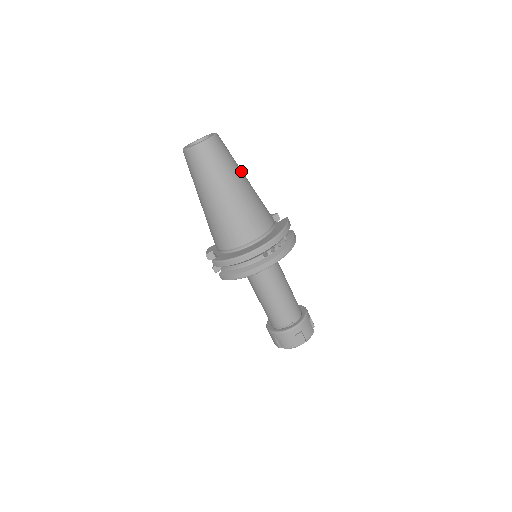
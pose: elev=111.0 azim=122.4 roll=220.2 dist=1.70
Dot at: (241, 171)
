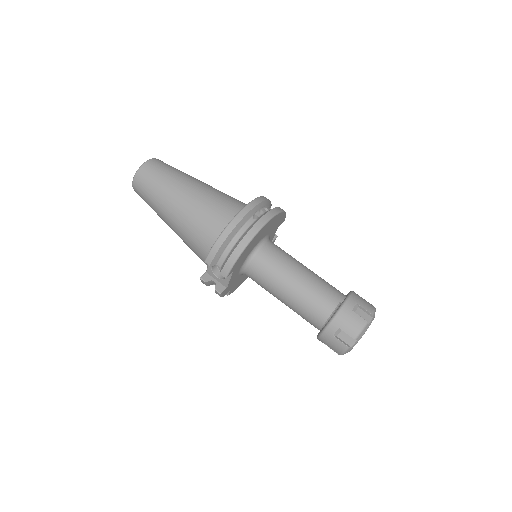
Dot at: occluded
